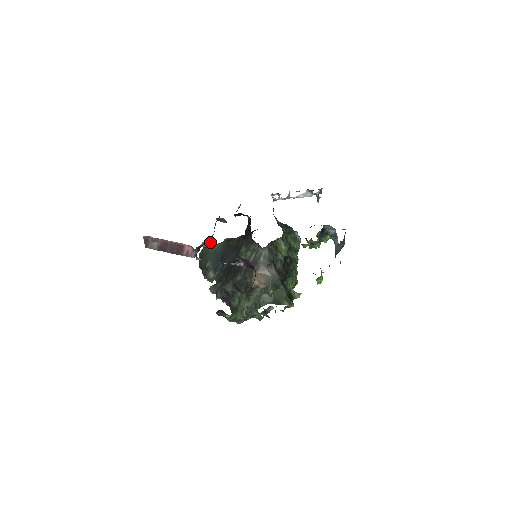
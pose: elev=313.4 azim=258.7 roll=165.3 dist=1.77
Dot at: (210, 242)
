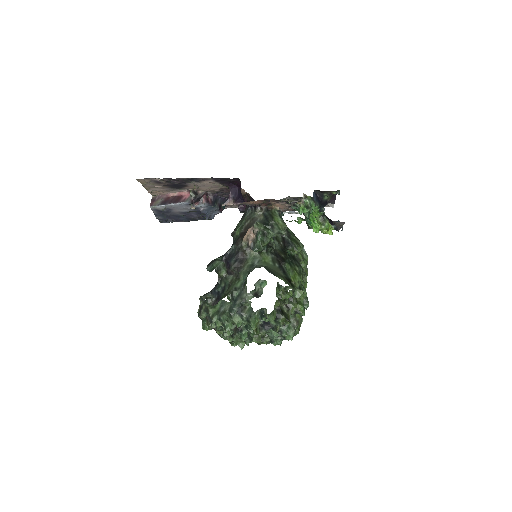
Dot at: (208, 202)
